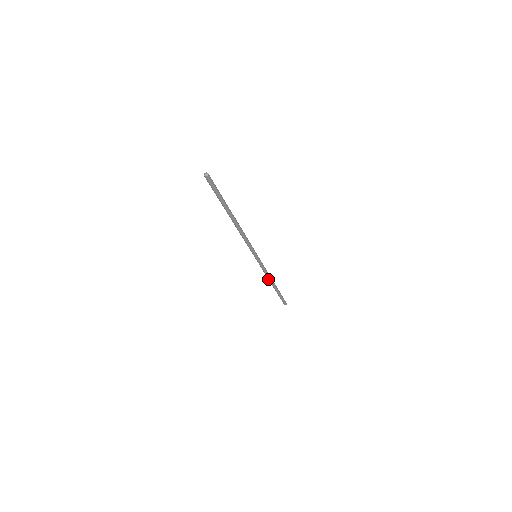
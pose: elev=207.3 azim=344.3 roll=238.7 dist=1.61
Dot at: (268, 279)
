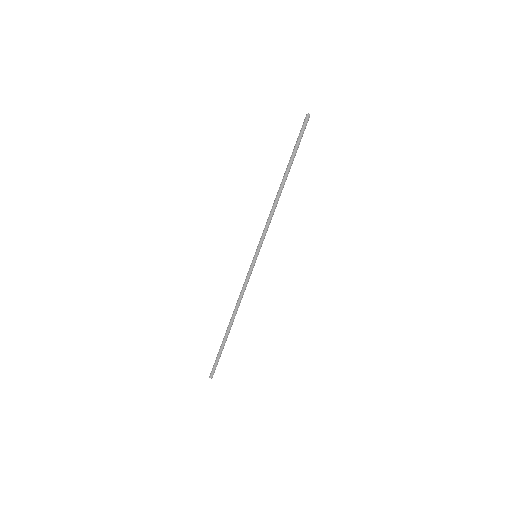
Dot at: (235, 307)
